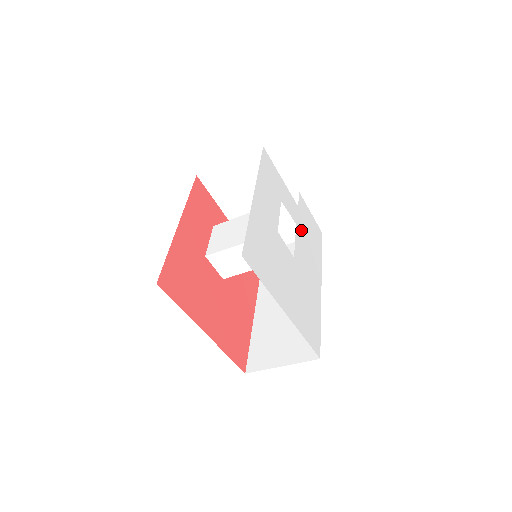
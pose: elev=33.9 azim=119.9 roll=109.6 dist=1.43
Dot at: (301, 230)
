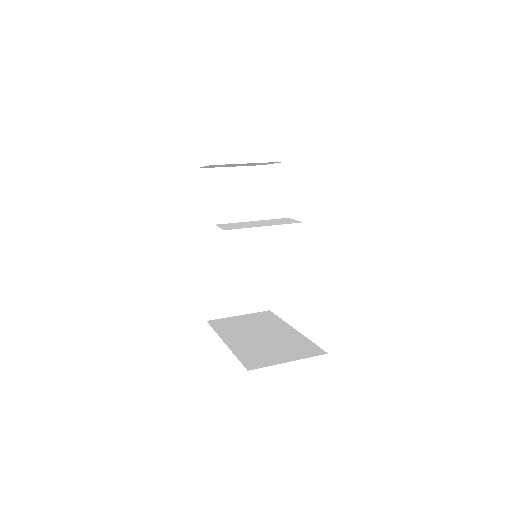
Dot at: occluded
